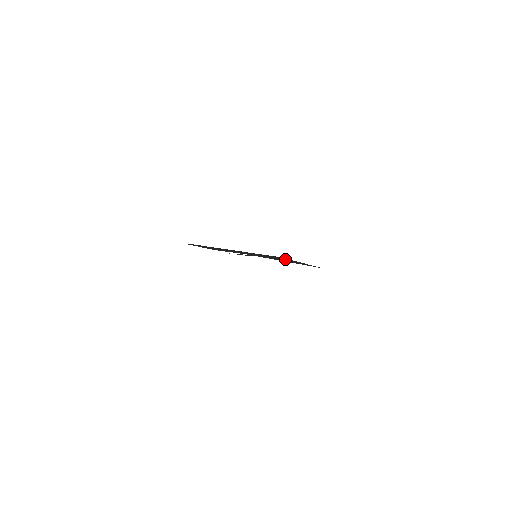
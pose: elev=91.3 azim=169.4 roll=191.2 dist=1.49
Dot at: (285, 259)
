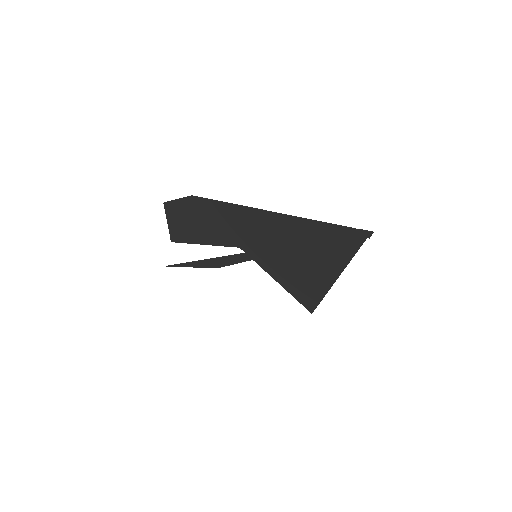
Dot at: (335, 254)
